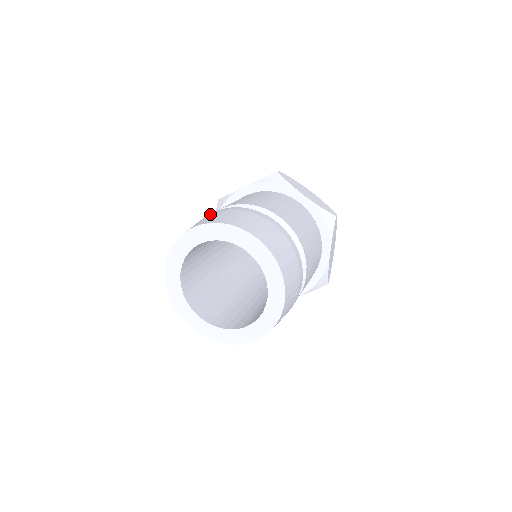
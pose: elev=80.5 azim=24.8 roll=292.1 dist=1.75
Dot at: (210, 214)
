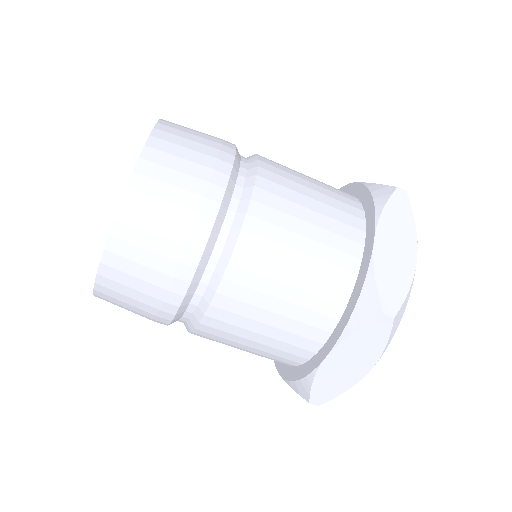
Dot at: occluded
